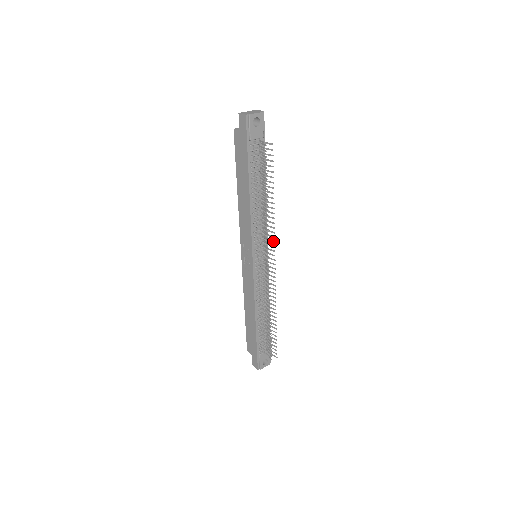
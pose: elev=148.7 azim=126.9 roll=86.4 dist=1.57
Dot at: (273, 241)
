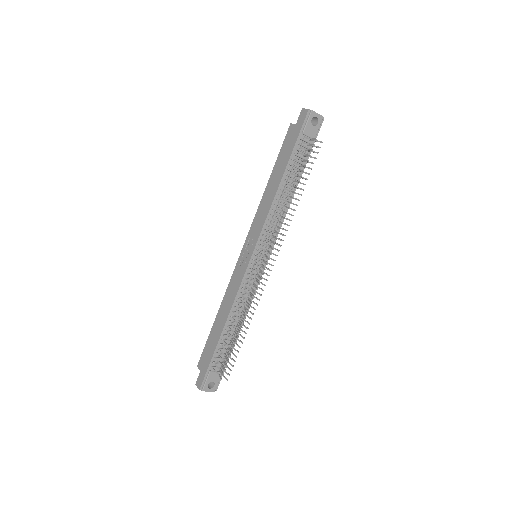
Dot at: occluded
